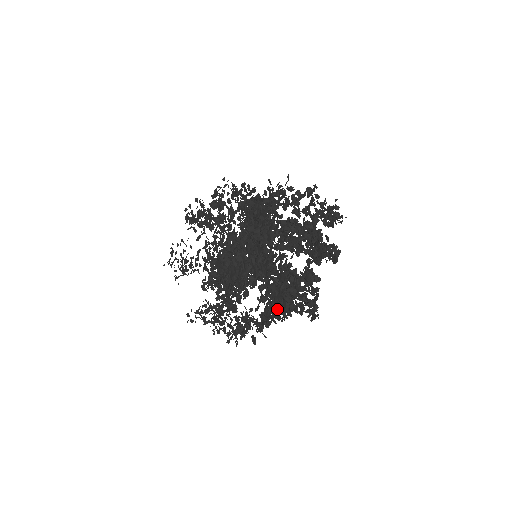
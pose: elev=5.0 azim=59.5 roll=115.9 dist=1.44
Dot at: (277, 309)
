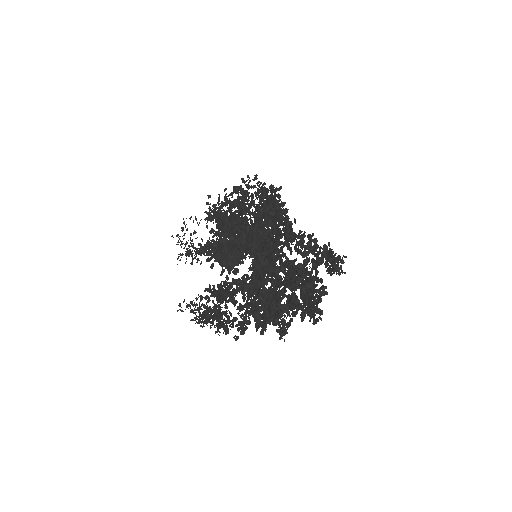
Dot at: occluded
